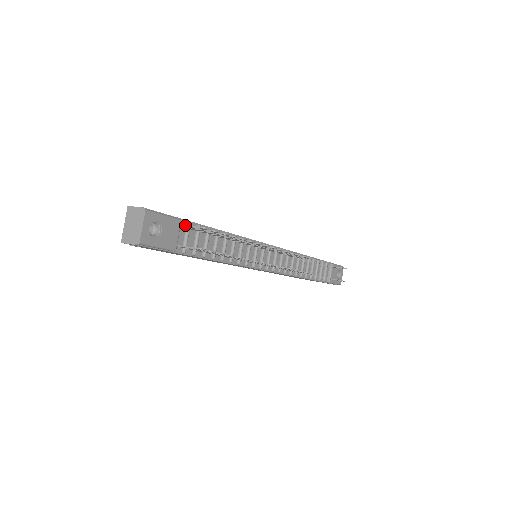
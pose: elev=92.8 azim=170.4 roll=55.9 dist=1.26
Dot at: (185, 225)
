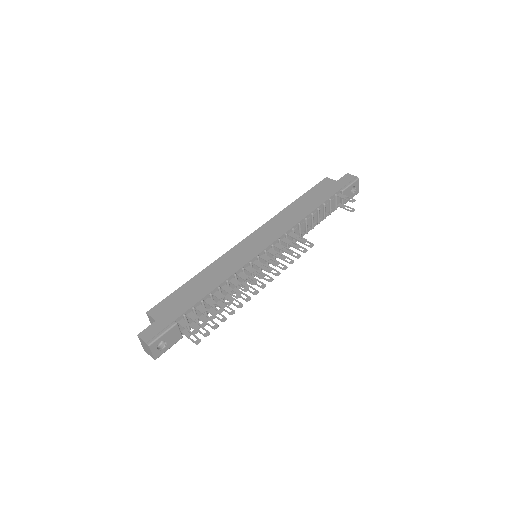
Dot at: occluded
